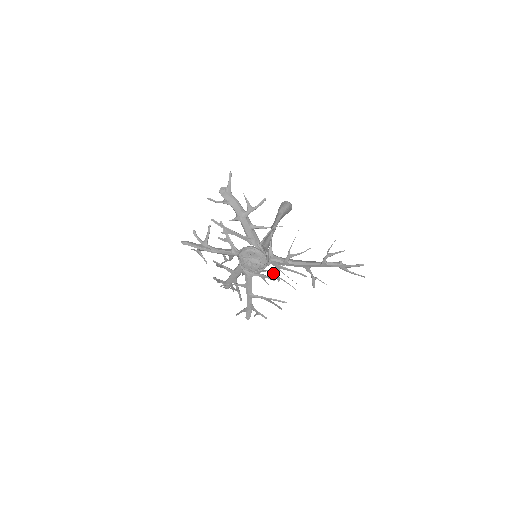
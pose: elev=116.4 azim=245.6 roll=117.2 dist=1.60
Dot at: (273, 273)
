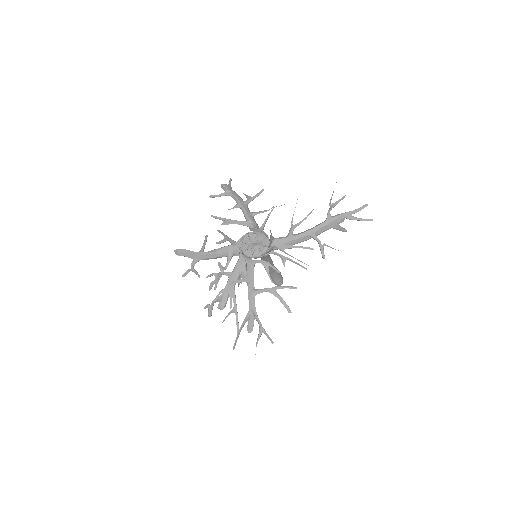
Dot at: (277, 253)
